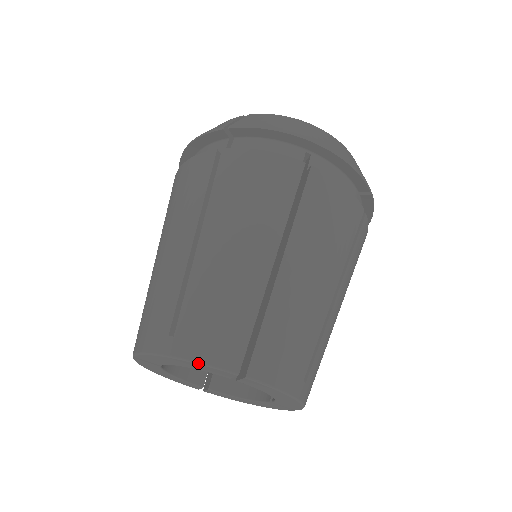
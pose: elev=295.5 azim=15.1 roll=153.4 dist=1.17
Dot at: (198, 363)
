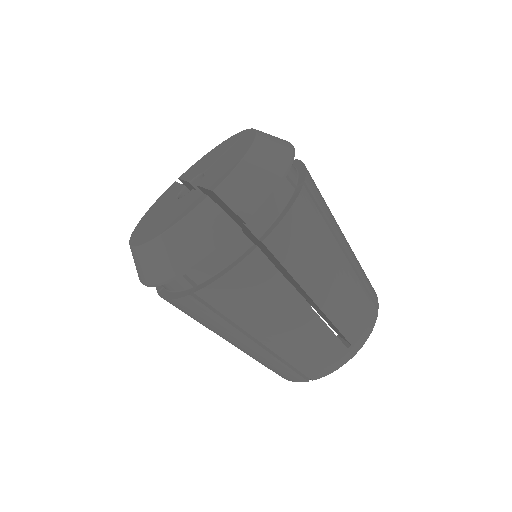
Dot at: occluded
